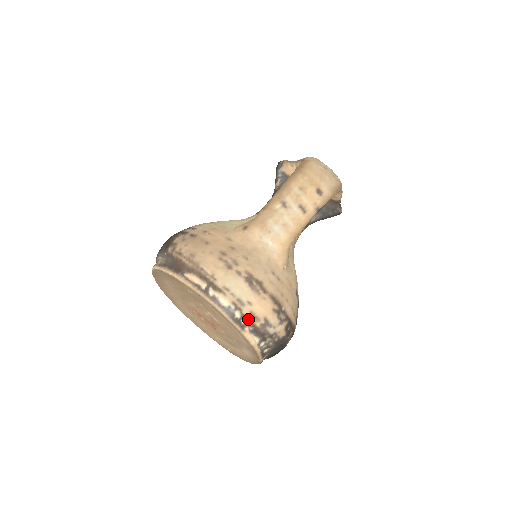
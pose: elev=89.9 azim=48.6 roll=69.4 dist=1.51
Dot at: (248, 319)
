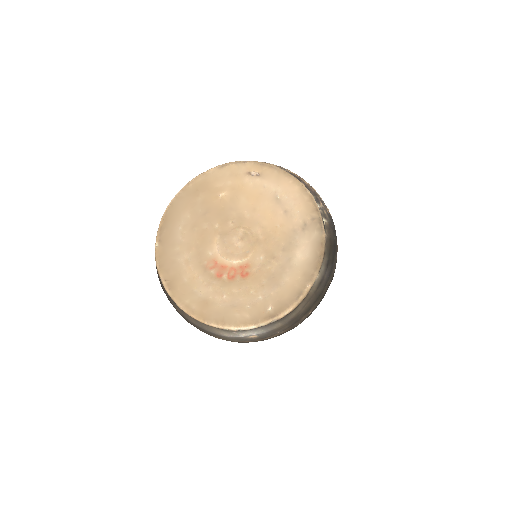
Dot at: (296, 176)
